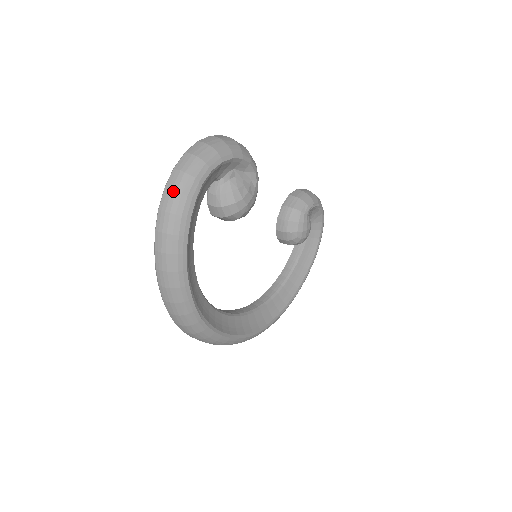
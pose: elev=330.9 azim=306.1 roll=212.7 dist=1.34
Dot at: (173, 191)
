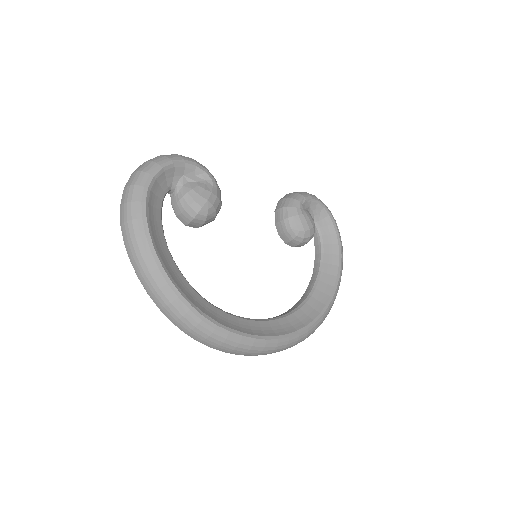
Dot at: (125, 203)
